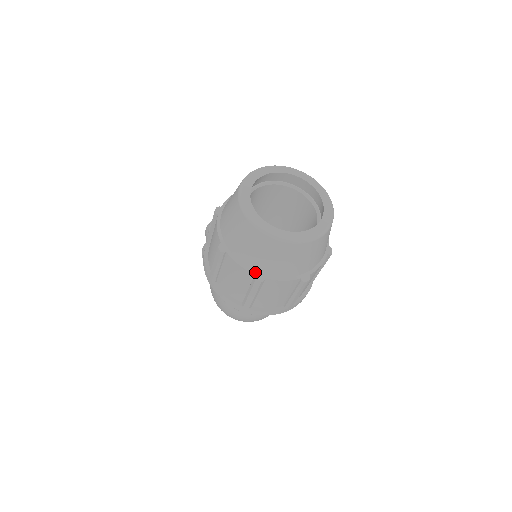
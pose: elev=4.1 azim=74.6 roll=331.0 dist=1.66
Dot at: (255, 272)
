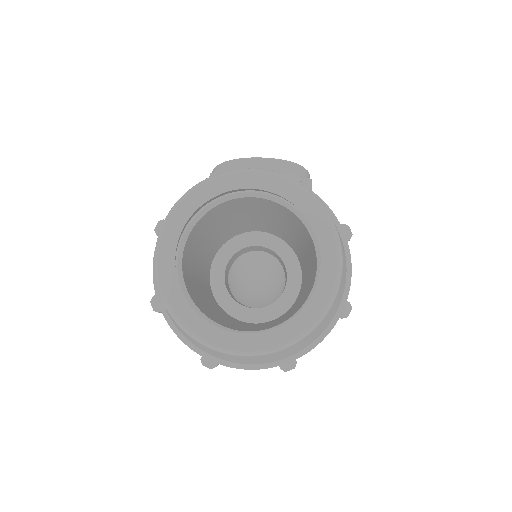
Dot at: (202, 353)
